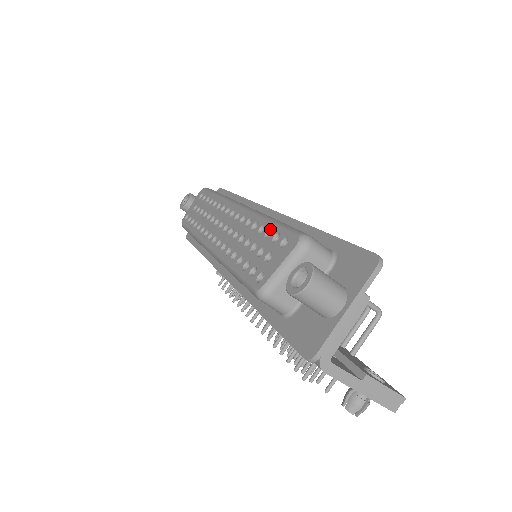
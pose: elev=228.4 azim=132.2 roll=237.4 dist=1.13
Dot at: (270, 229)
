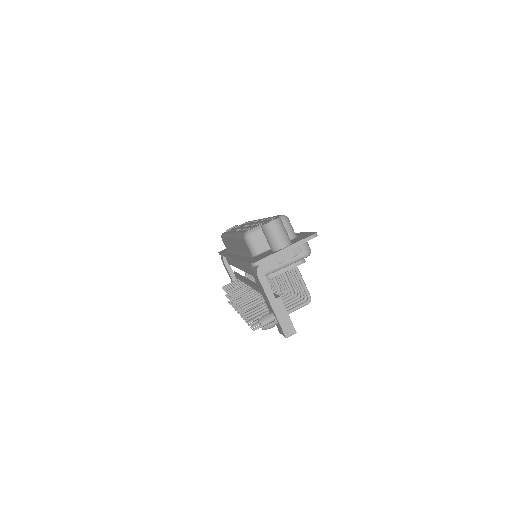
Dot at: occluded
